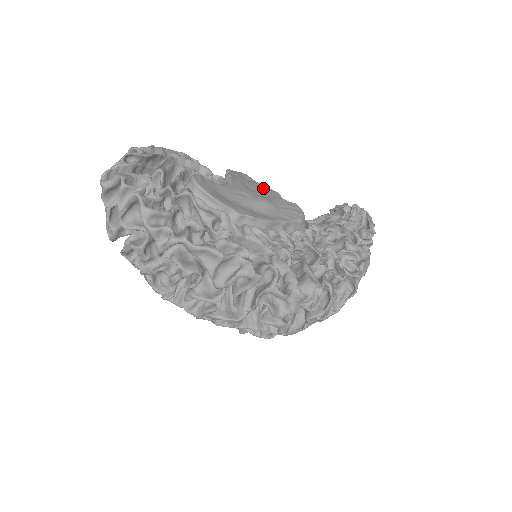
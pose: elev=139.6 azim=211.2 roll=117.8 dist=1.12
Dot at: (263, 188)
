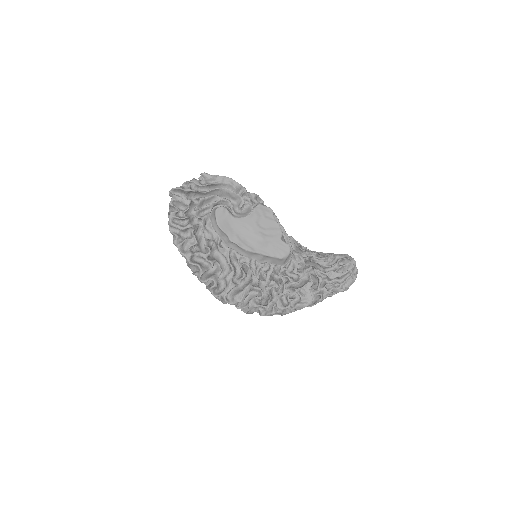
Dot at: (273, 226)
